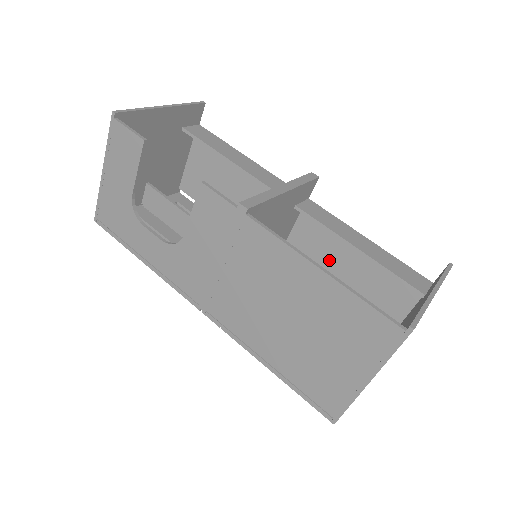
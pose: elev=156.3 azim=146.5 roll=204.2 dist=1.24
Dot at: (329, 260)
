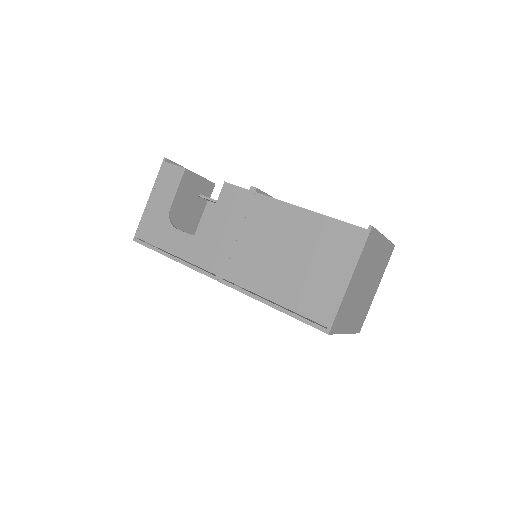
Dot at: occluded
